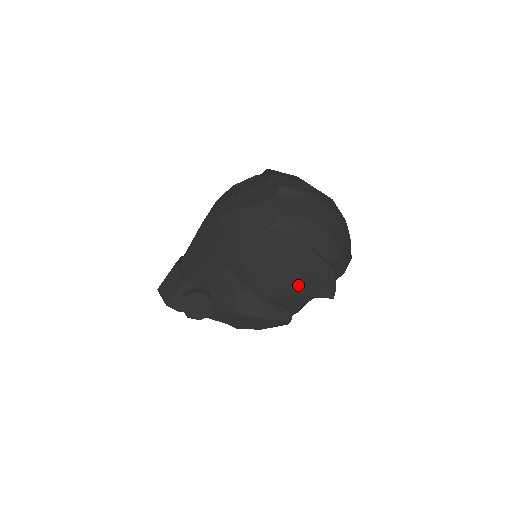
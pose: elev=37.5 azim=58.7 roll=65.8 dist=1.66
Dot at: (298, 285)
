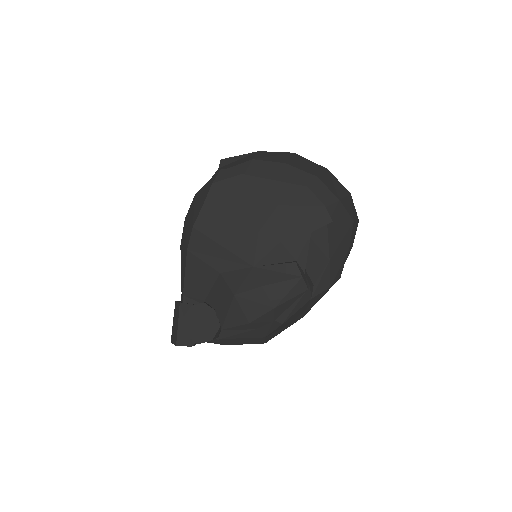
Dot at: (279, 226)
